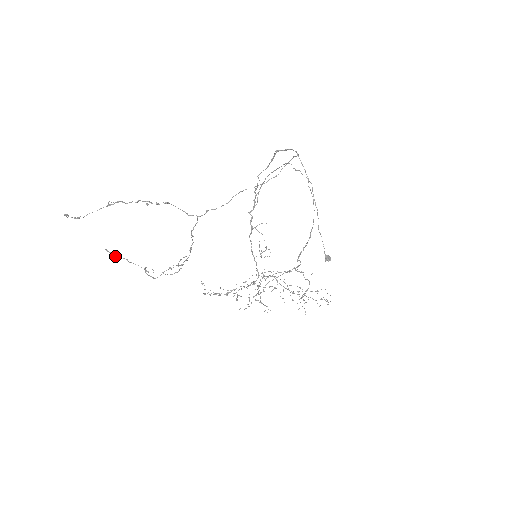
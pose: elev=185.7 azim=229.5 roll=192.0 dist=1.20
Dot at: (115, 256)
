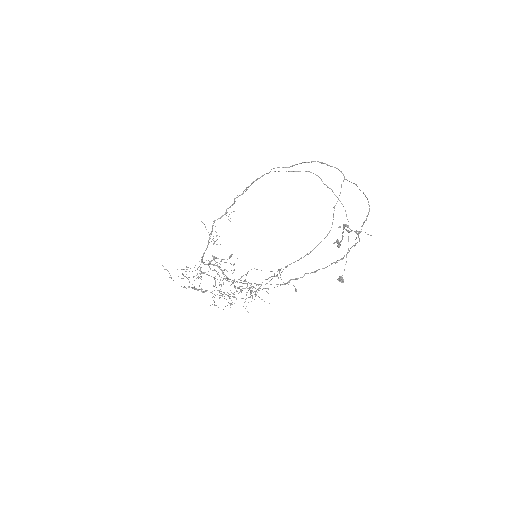
Dot at: (214, 258)
